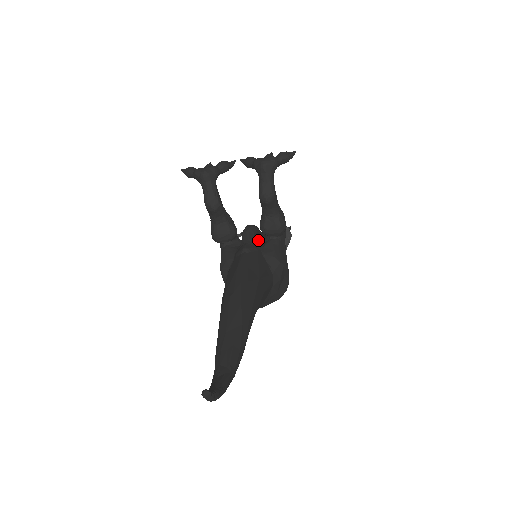
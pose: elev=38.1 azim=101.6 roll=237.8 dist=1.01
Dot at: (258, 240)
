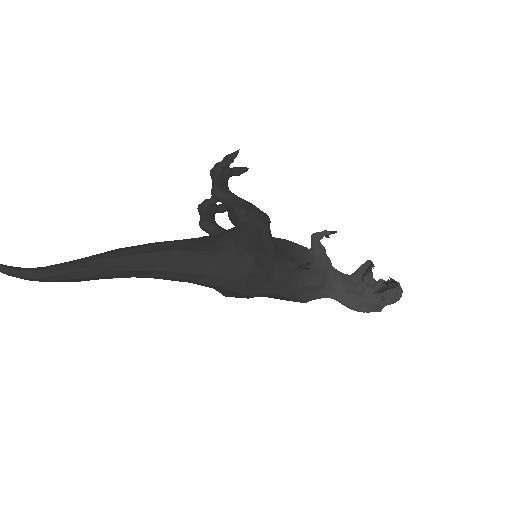
Dot at: occluded
